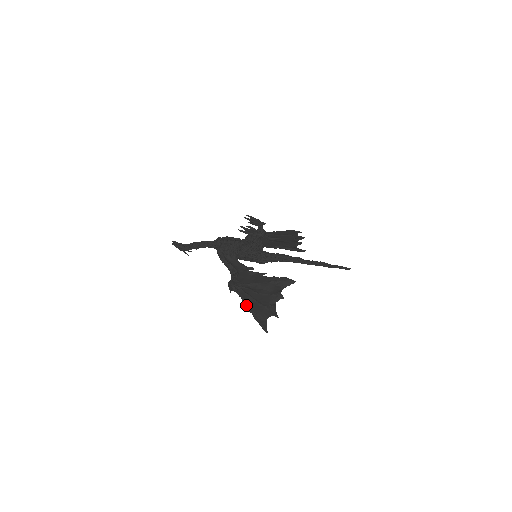
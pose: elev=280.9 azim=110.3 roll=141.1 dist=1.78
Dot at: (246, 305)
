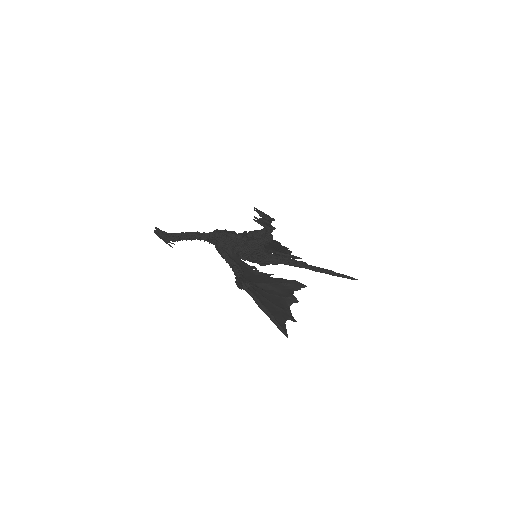
Dot at: (260, 305)
